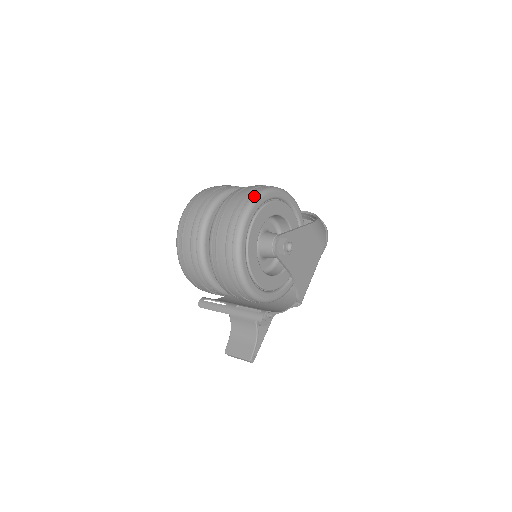
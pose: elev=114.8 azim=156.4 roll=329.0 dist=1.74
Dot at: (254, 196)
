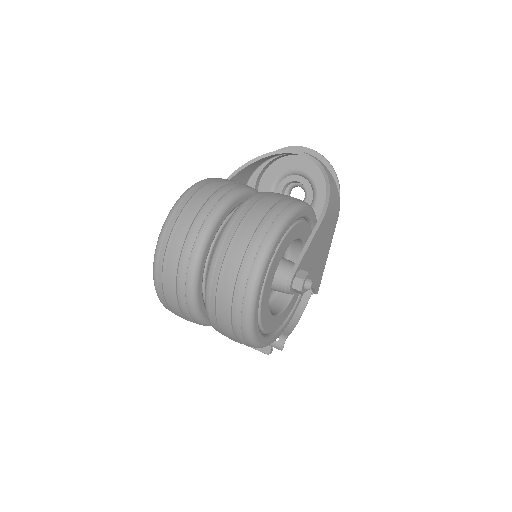
Dot at: (258, 264)
